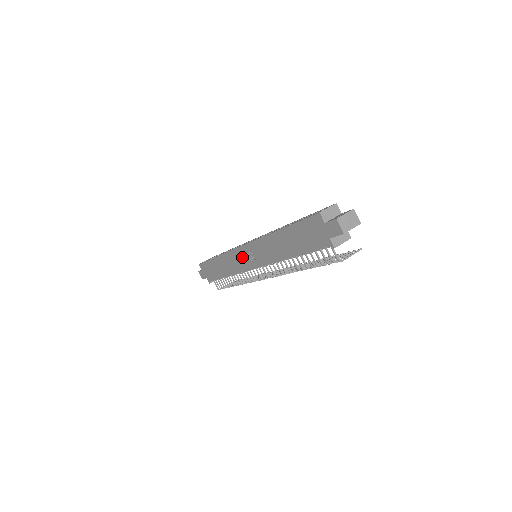
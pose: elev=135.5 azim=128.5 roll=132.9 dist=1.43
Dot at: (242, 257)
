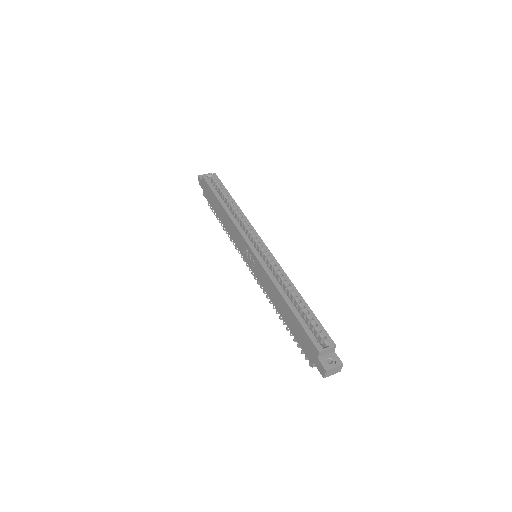
Dot at: (244, 247)
